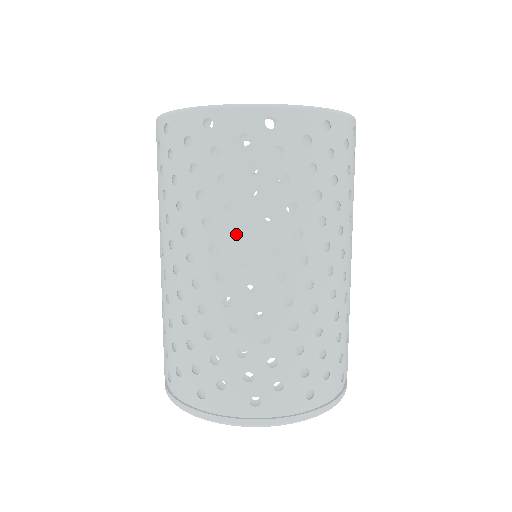
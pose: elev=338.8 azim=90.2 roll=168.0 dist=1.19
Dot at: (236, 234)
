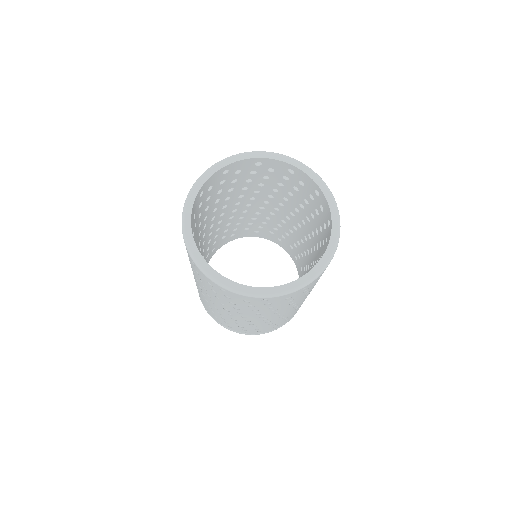
Dot at: (219, 213)
